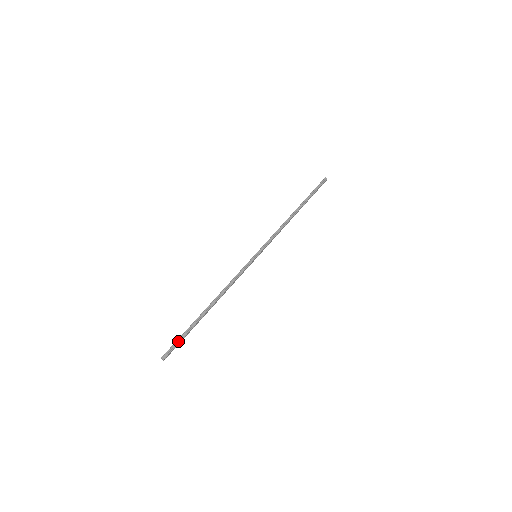
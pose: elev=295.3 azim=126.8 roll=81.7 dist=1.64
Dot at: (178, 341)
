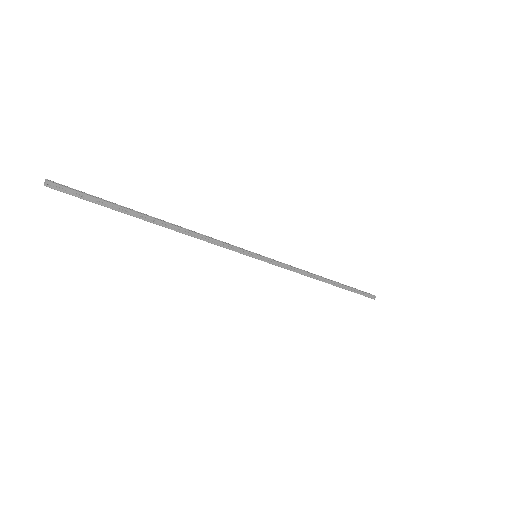
Dot at: (87, 194)
